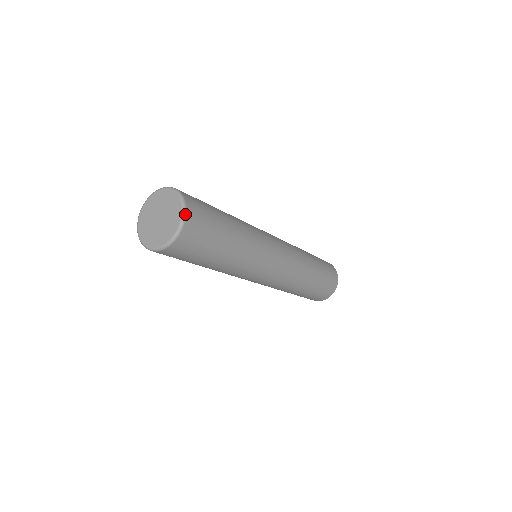
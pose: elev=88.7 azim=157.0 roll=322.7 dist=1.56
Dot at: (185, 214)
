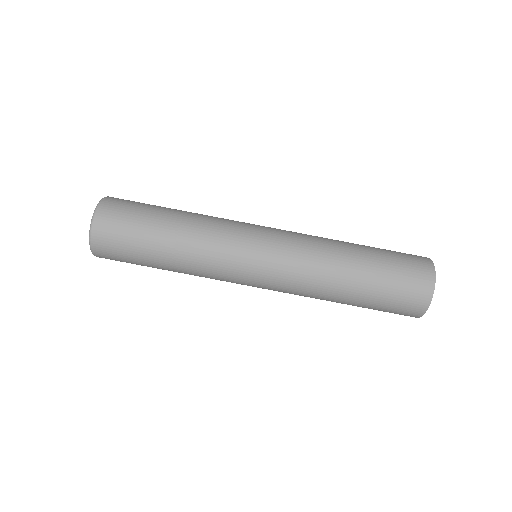
Dot at: (93, 217)
